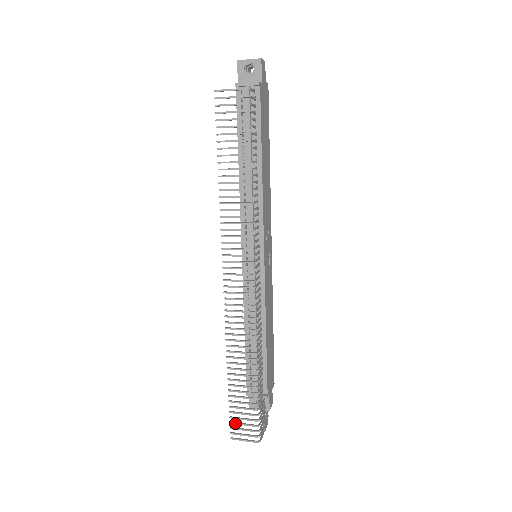
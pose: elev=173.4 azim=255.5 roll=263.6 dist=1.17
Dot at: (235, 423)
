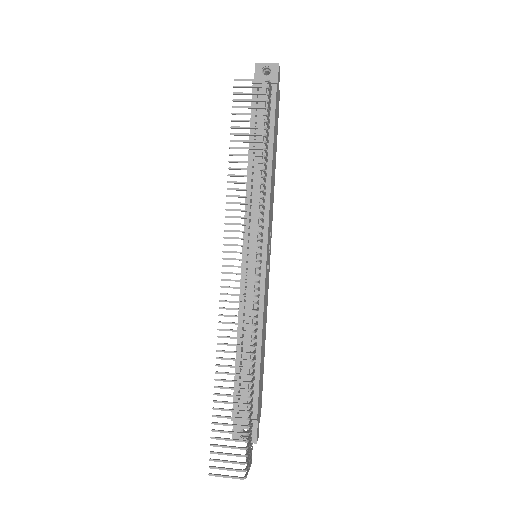
Dot at: (217, 453)
